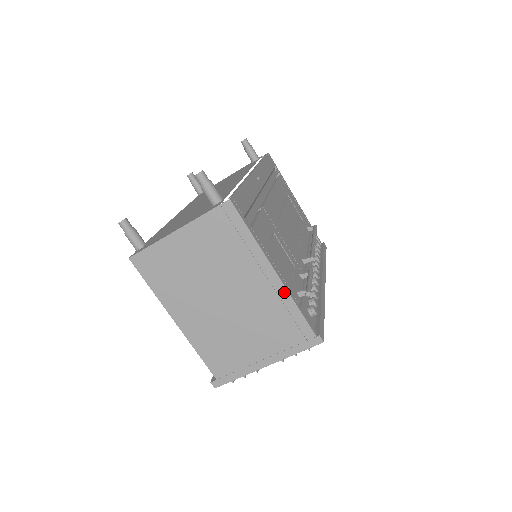
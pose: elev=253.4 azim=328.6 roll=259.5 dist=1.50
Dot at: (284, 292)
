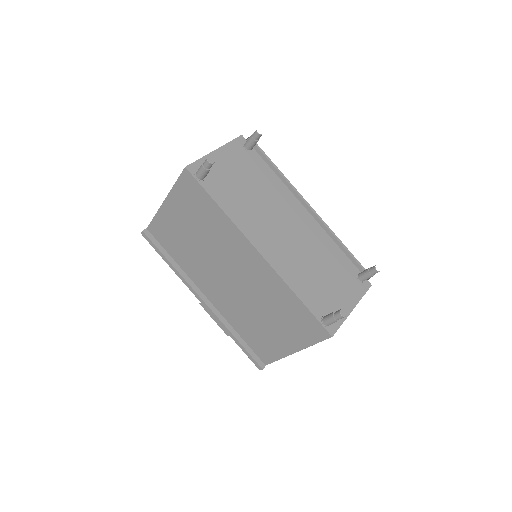
Dot at: occluded
